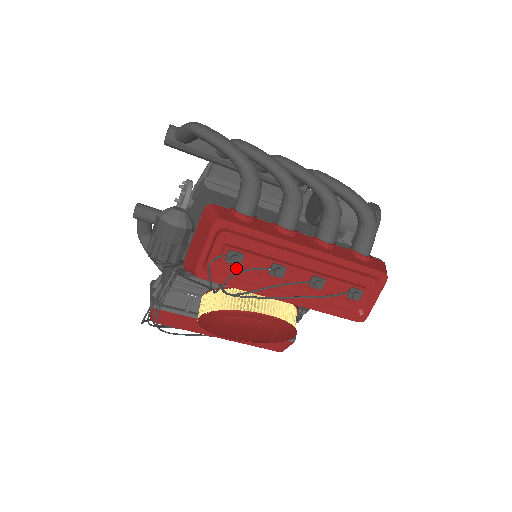
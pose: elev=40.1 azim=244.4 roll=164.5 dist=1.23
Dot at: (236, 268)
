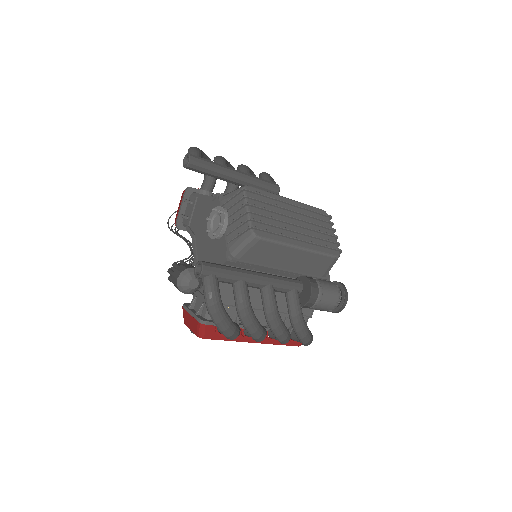
Dot at: occluded
